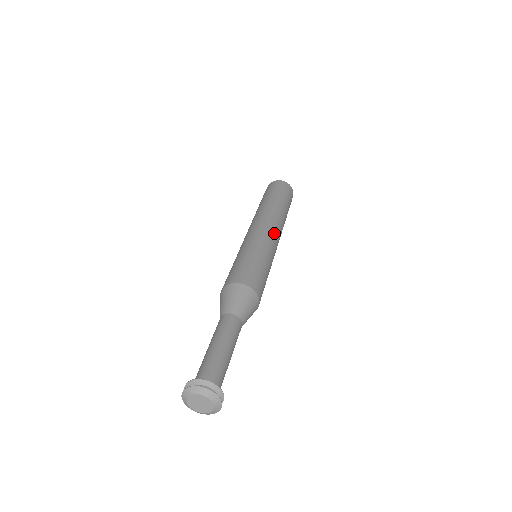
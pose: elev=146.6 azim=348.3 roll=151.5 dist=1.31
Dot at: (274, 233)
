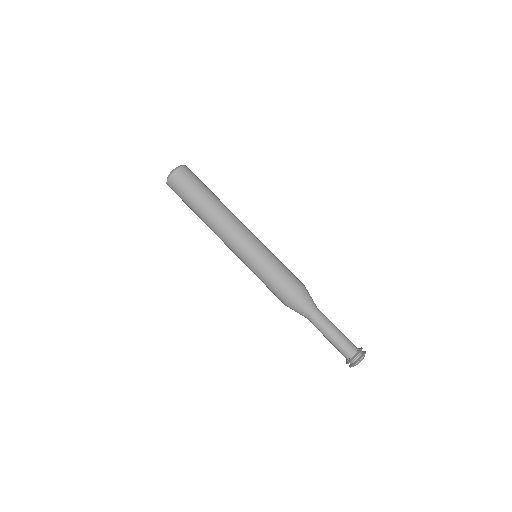
Dot at: (242, 236)
